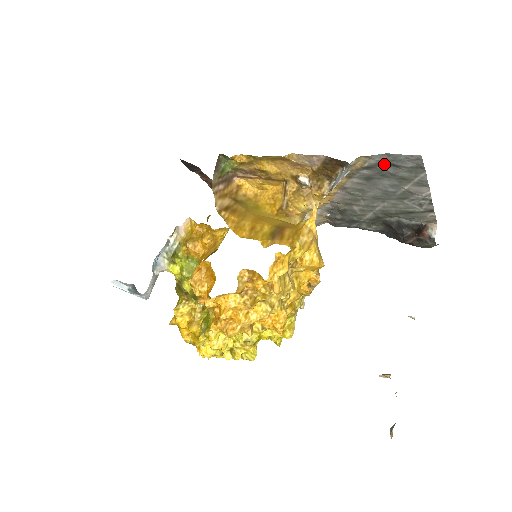
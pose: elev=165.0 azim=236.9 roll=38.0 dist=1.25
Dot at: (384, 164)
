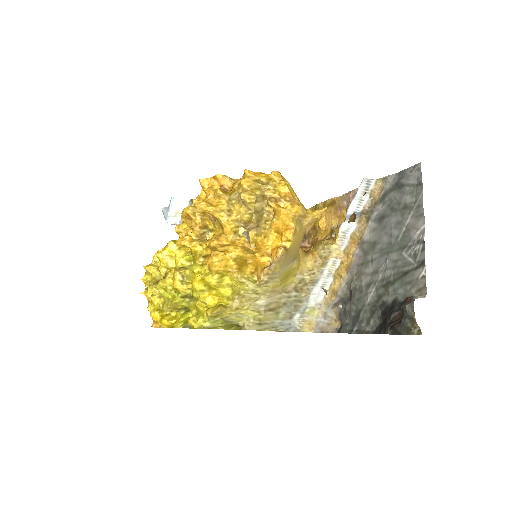
Dot at: (395, 189)
